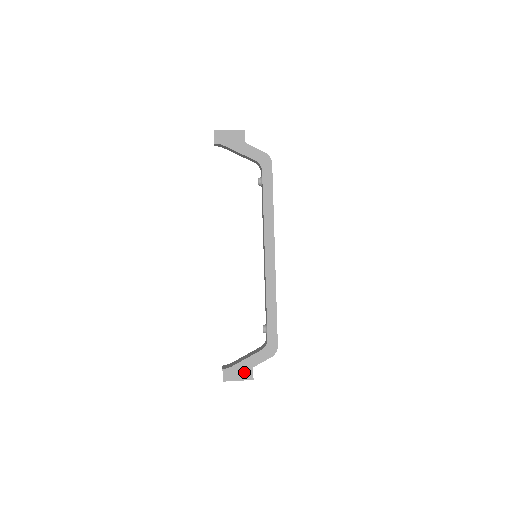
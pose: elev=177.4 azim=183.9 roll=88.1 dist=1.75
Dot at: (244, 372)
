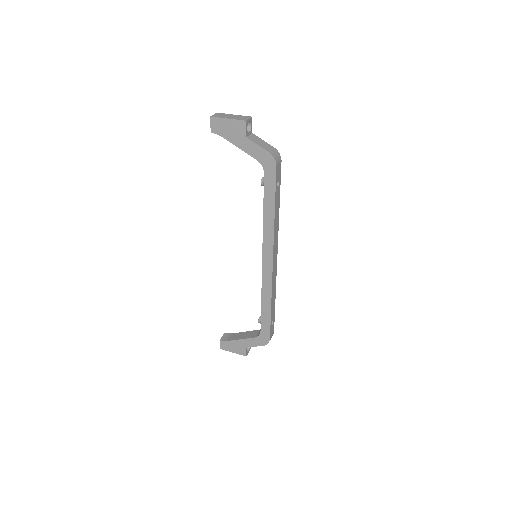
Dot at: (238, 348)
